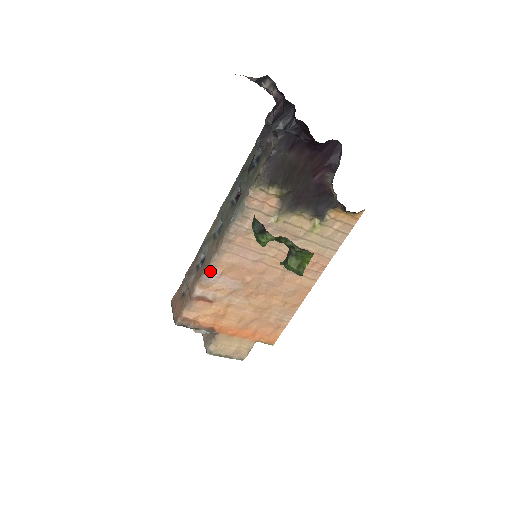
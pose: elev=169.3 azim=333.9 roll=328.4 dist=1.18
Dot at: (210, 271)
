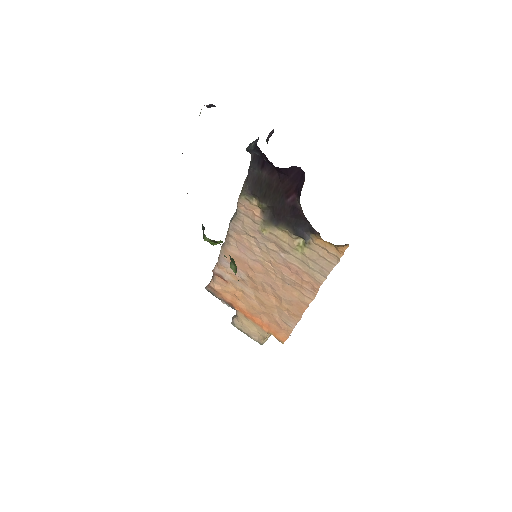
Dot at: (222, 255)
